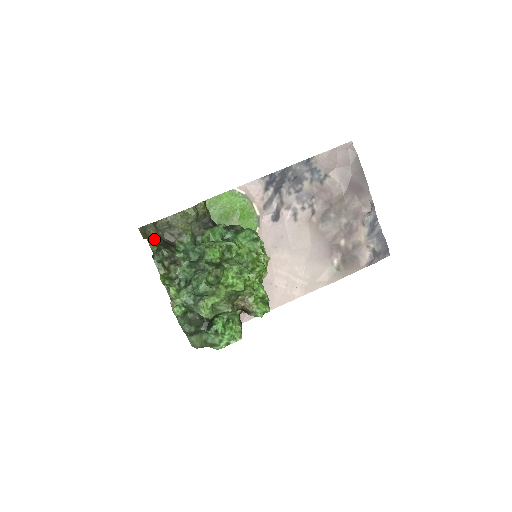
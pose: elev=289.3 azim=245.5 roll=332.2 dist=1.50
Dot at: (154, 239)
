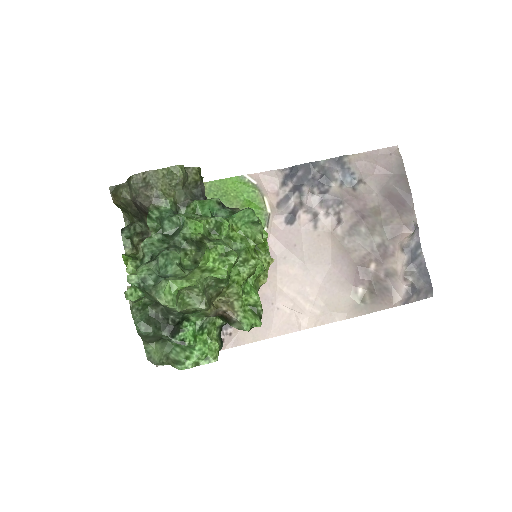
Dot at: (126, 204)
